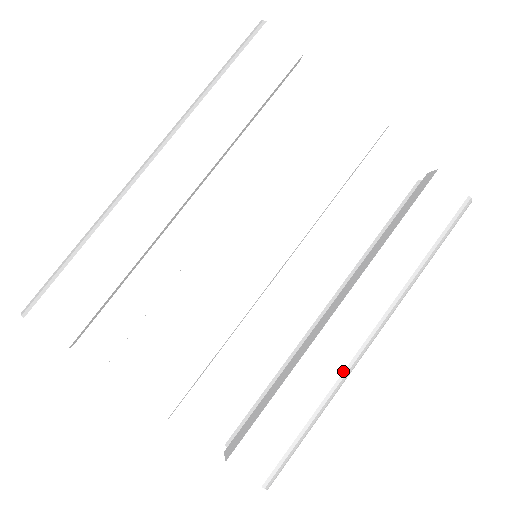
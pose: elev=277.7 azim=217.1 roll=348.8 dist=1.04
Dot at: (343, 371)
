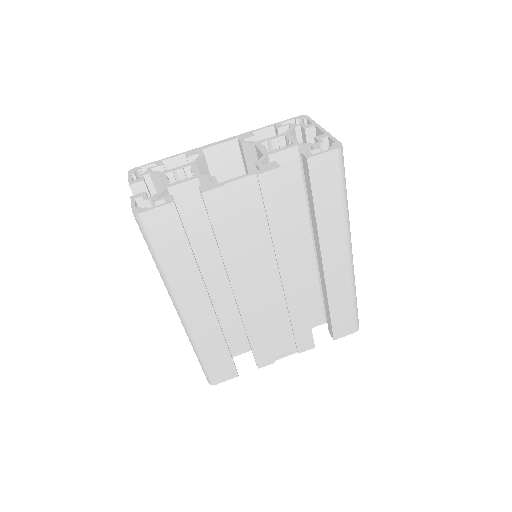
Dot at: (350, 276)
